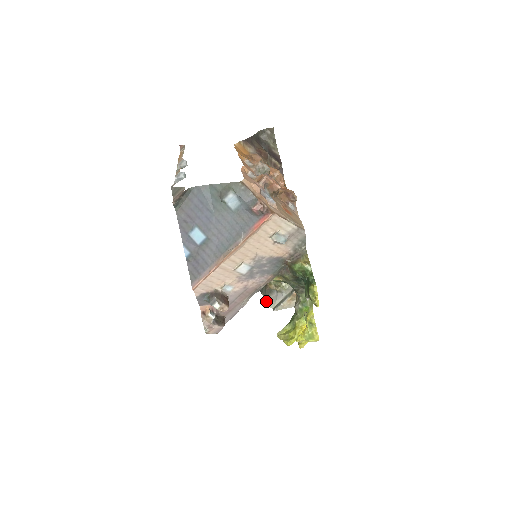
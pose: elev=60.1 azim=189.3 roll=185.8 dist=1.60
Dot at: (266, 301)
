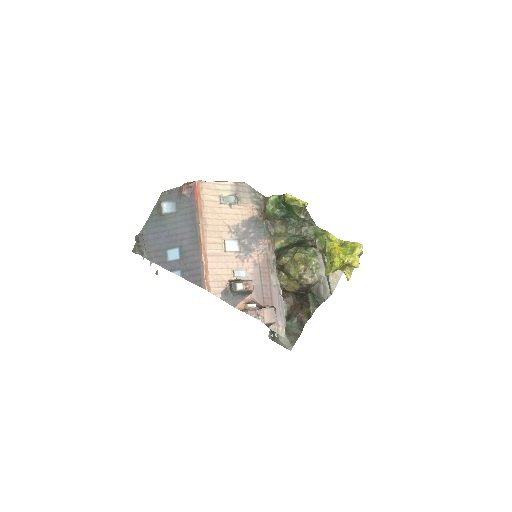
Dot at: (324, 301)
